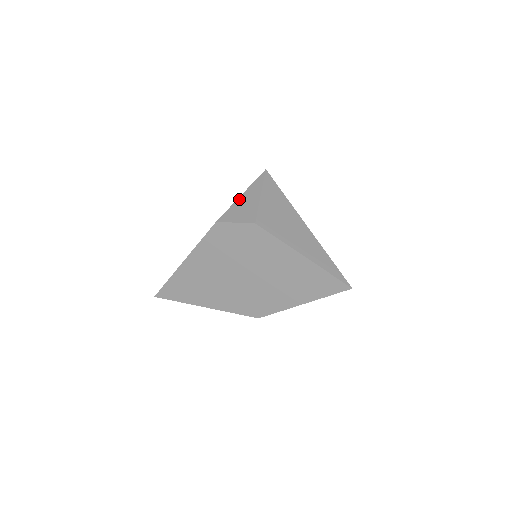
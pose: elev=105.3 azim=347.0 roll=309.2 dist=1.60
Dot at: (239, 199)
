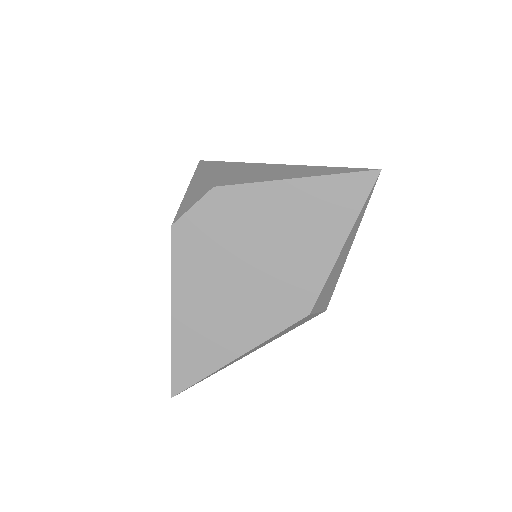
Dot at: (186, 194)
